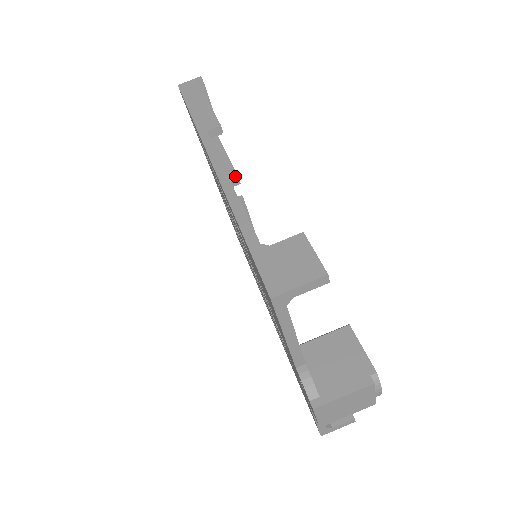
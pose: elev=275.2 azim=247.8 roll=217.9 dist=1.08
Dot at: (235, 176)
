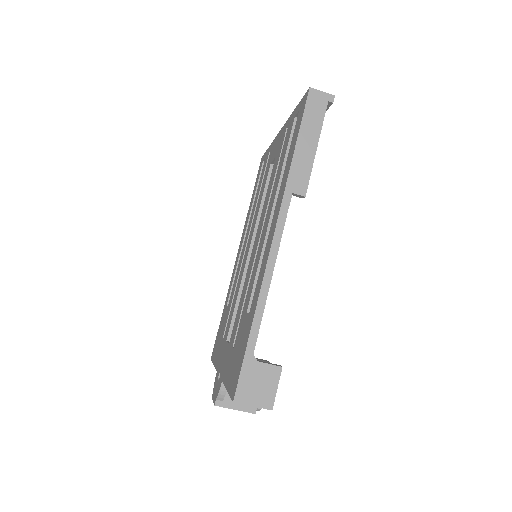
Dot at: occluded
